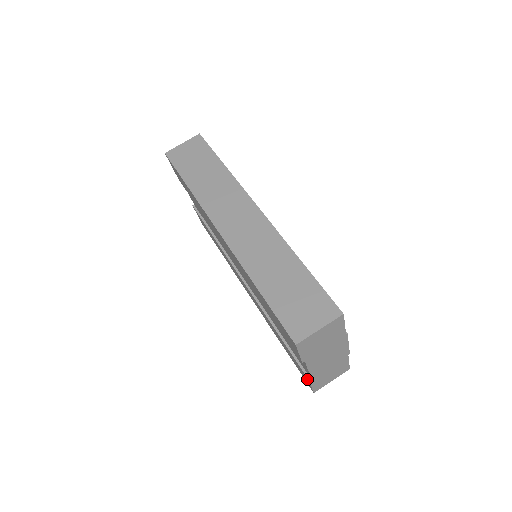
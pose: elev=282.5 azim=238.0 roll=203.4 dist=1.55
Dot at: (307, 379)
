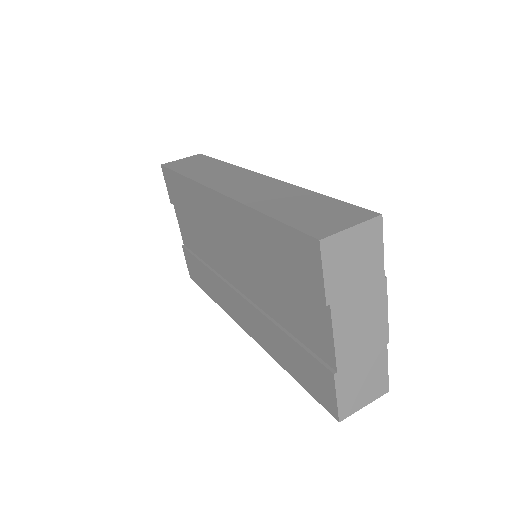
Dot at: (330, 380)
